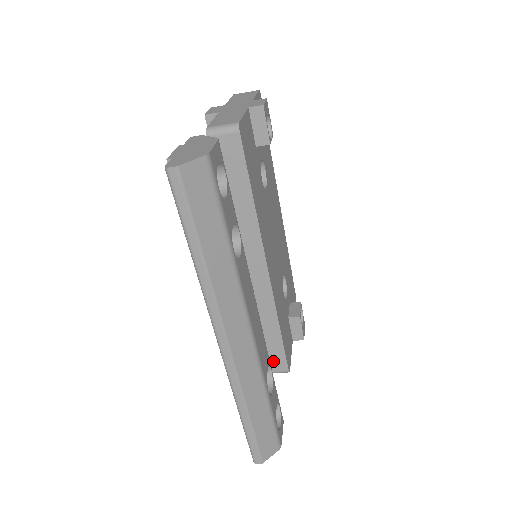
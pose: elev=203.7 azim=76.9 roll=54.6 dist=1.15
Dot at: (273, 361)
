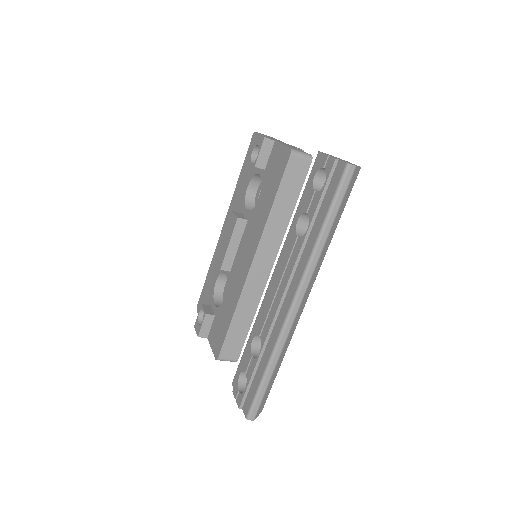
Dot at: (231, 349)
